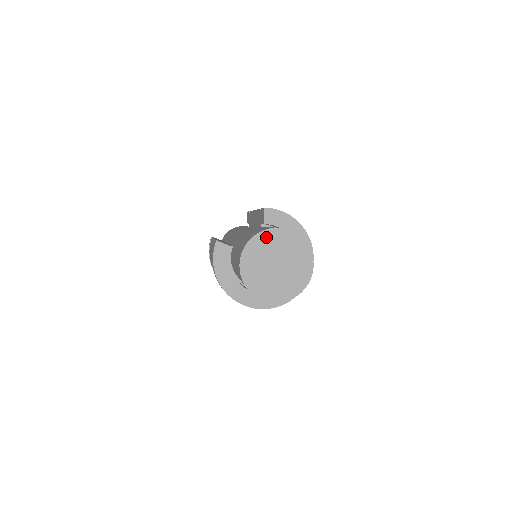
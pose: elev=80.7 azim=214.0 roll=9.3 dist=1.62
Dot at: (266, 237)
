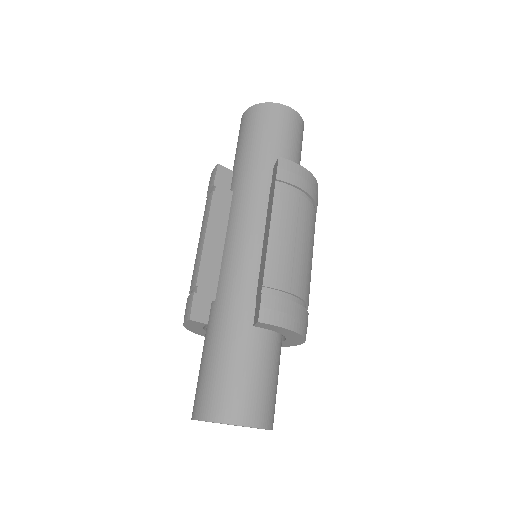
Dot at: occluded
